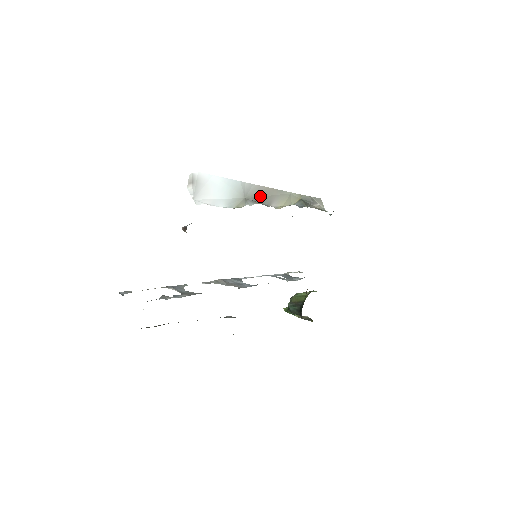
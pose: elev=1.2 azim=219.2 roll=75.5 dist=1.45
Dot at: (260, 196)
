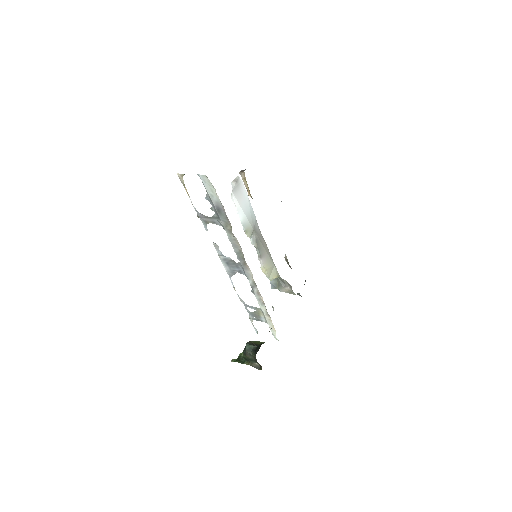
Dot at: (260, 241)
